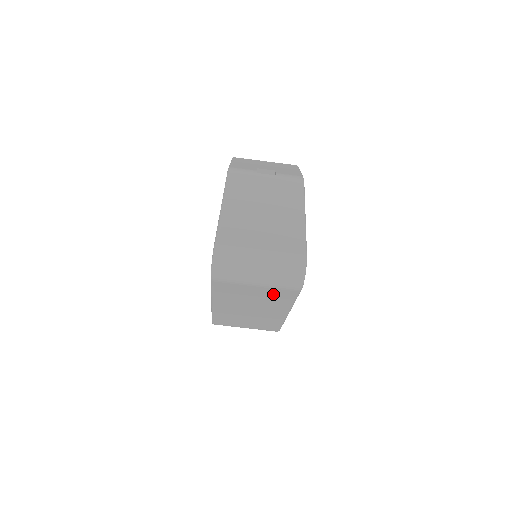
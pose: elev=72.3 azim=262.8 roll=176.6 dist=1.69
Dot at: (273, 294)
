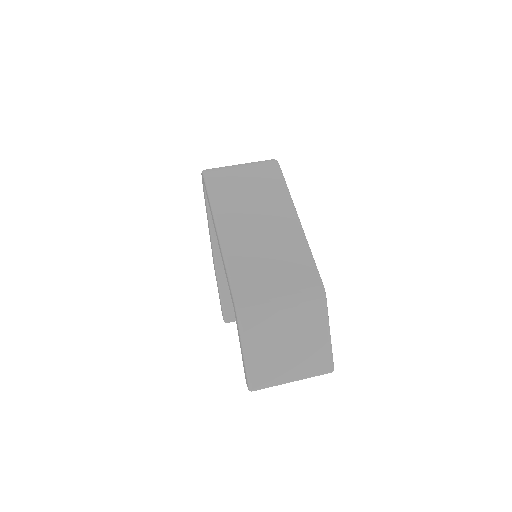
Dot at: (262, 180)
